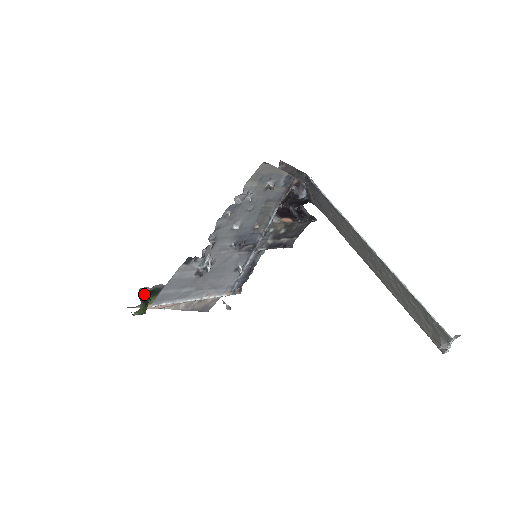
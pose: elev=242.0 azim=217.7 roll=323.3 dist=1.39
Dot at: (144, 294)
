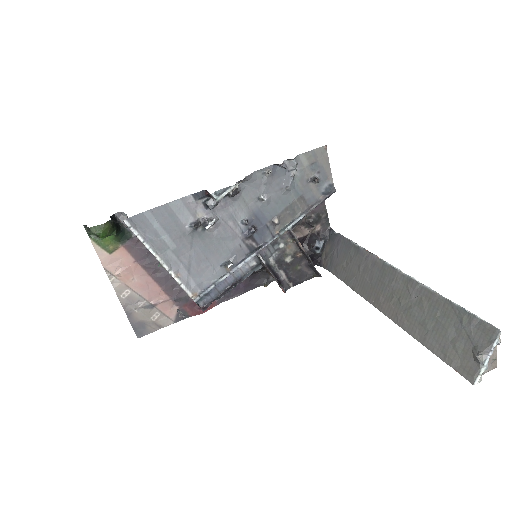
Dot at: (116, 222)
